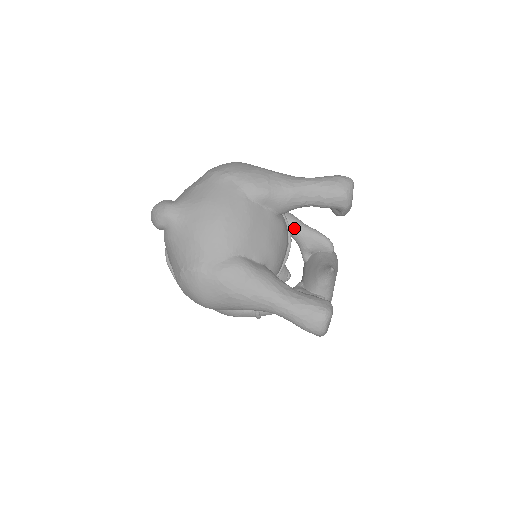
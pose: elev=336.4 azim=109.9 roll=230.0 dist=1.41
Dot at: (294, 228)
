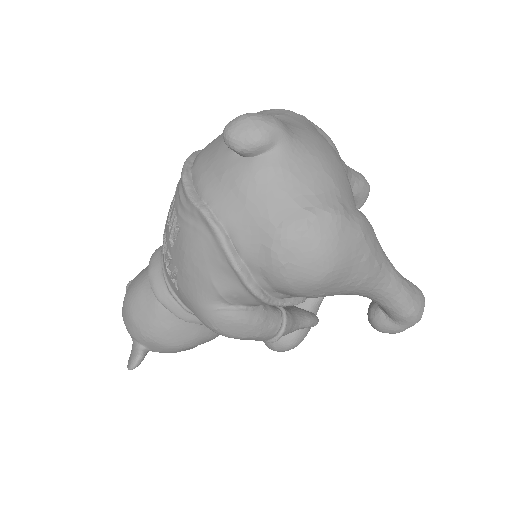
Dot at: occluded
